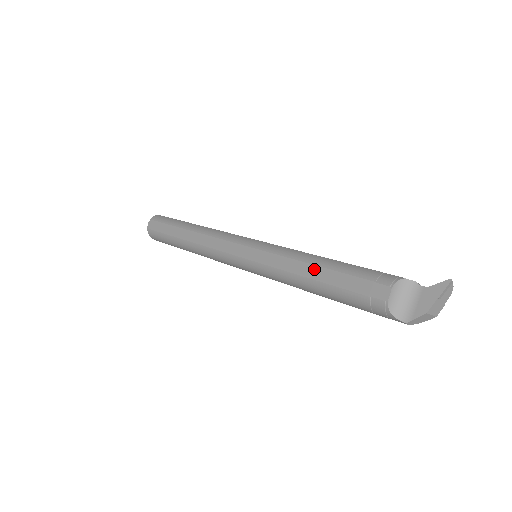
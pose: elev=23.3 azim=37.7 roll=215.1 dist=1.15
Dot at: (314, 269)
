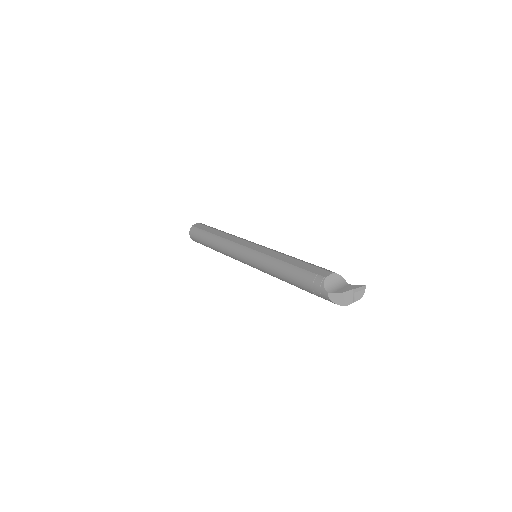
Dot at: (292, 259)
